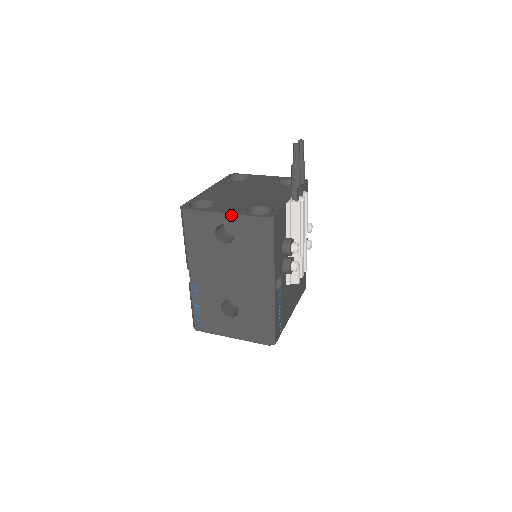
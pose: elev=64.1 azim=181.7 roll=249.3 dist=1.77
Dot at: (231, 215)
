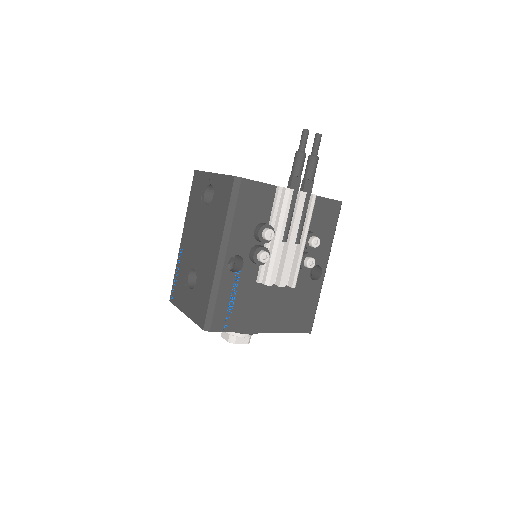
Dot at: (216, 175)
